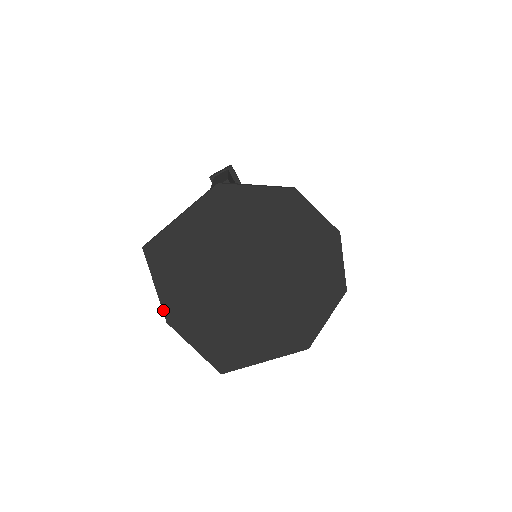
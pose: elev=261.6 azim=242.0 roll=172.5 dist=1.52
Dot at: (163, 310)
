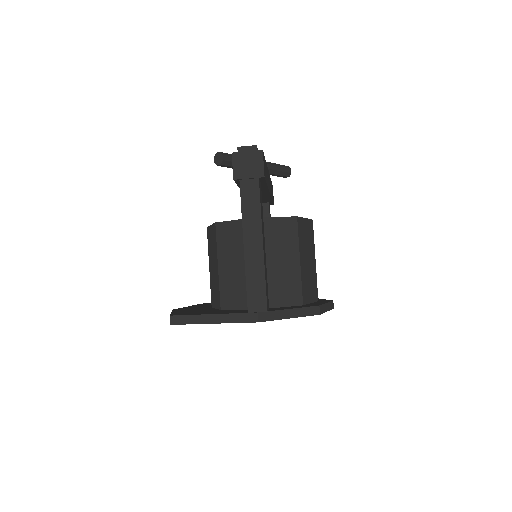
Dot at: occluded
